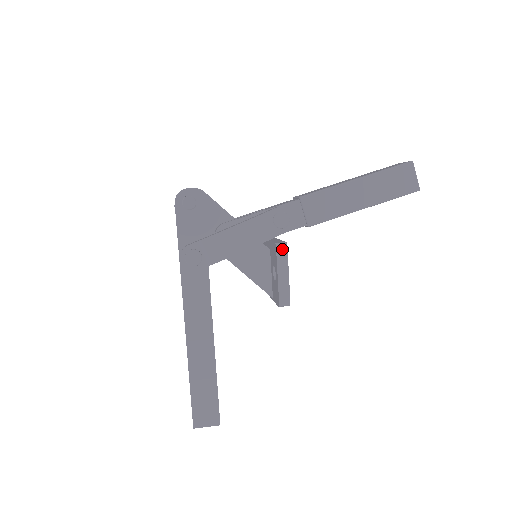
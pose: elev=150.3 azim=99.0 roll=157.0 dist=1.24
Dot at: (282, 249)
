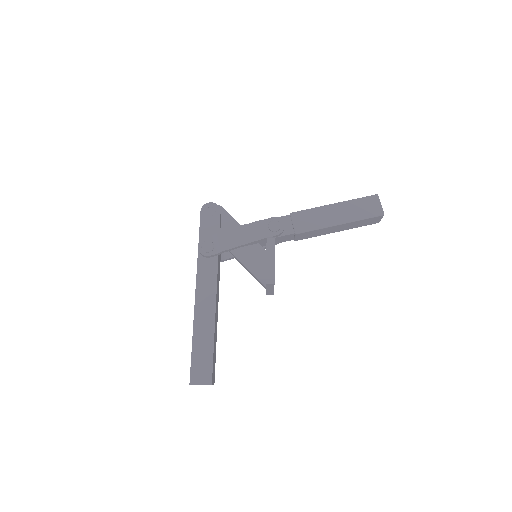
Dot at: (271, 241)
